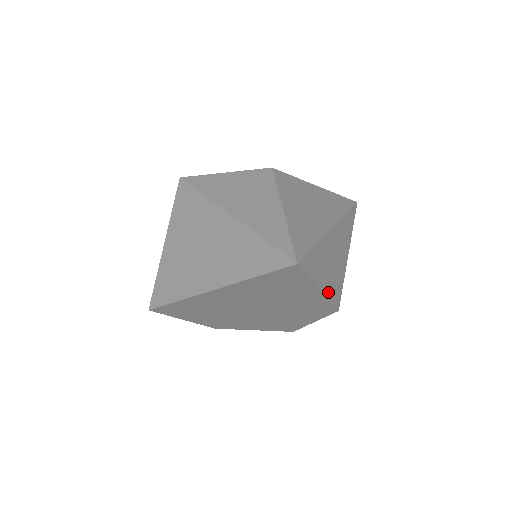
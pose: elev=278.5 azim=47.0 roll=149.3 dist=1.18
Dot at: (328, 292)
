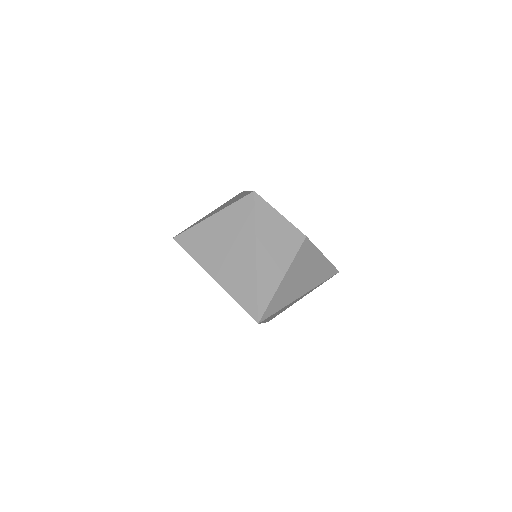
Dot at: (268, 320)
